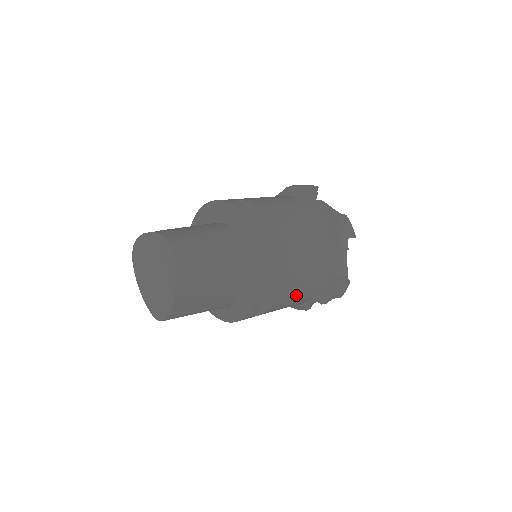
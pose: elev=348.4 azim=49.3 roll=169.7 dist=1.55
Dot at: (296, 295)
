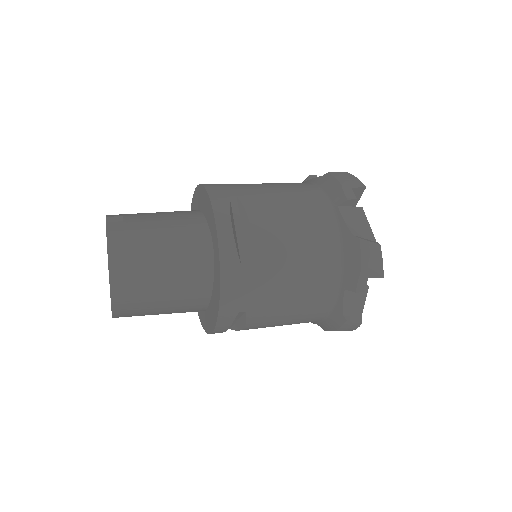
Dot at: (280, 323)
